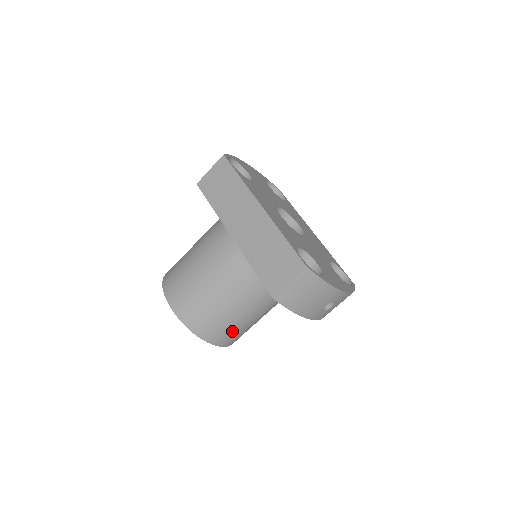
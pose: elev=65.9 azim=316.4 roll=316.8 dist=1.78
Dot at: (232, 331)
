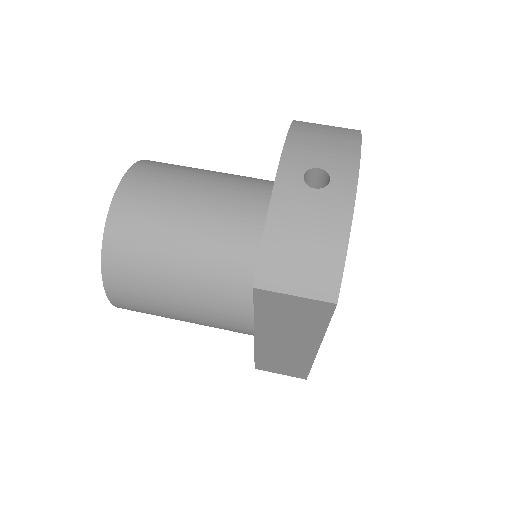
Dot at: (161, 183)
